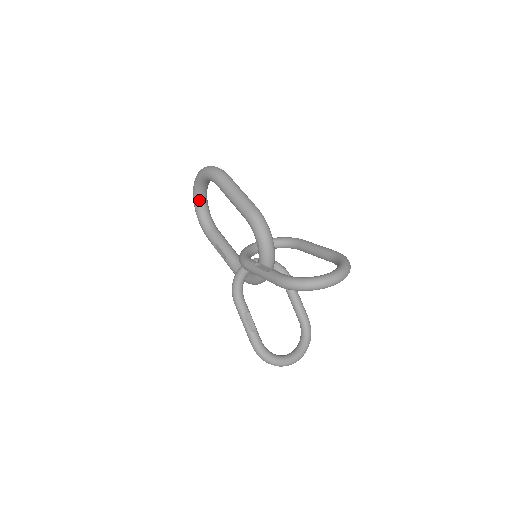
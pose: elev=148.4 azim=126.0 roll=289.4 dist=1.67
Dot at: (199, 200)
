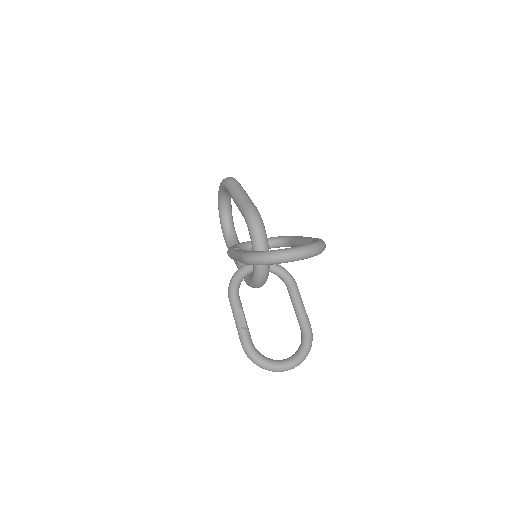
Dot at: (223, 214)
